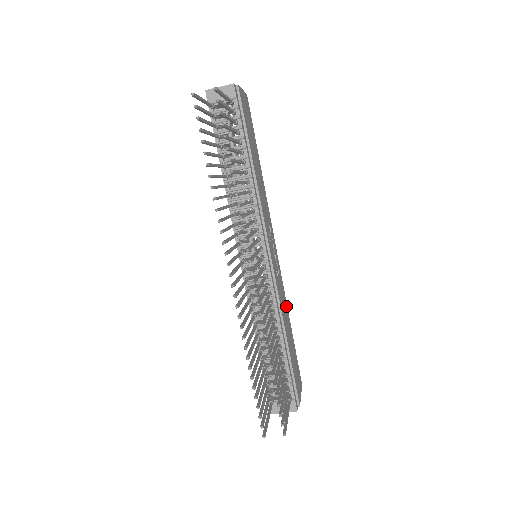
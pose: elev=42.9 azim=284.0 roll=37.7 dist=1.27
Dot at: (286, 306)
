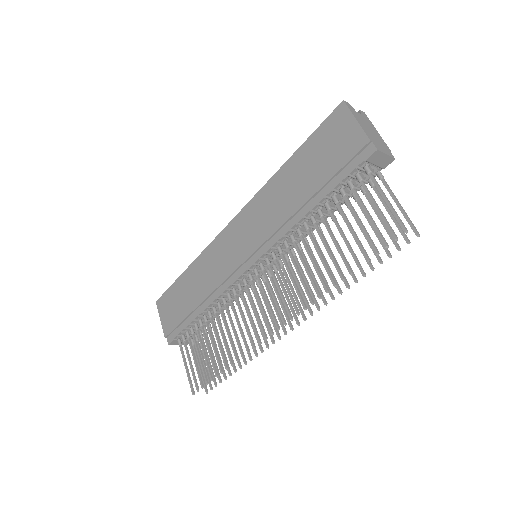
Dot at: occluded
